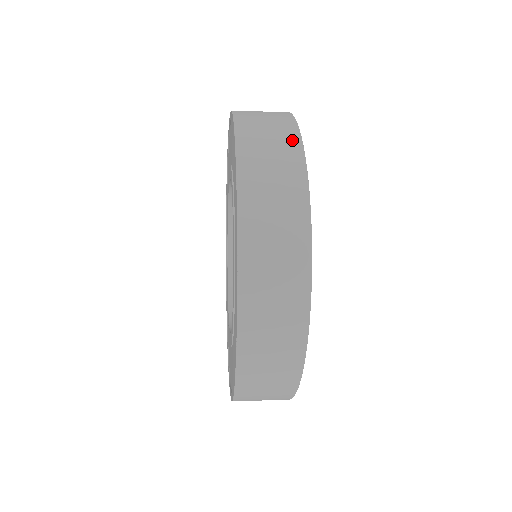
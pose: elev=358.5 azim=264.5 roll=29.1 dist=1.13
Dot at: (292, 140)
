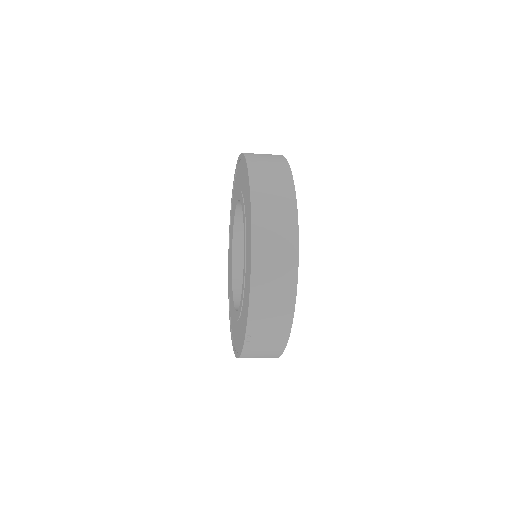
Dot at: occluded
